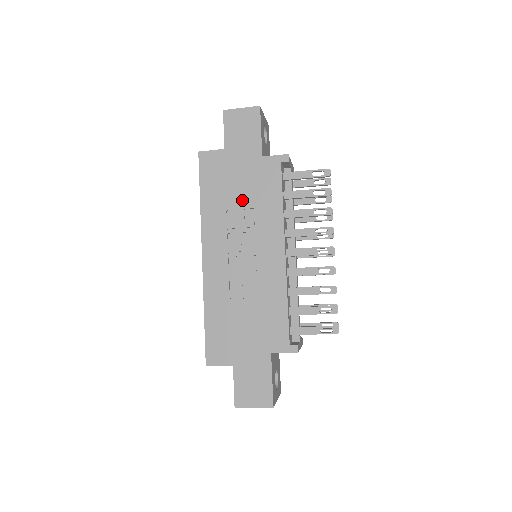
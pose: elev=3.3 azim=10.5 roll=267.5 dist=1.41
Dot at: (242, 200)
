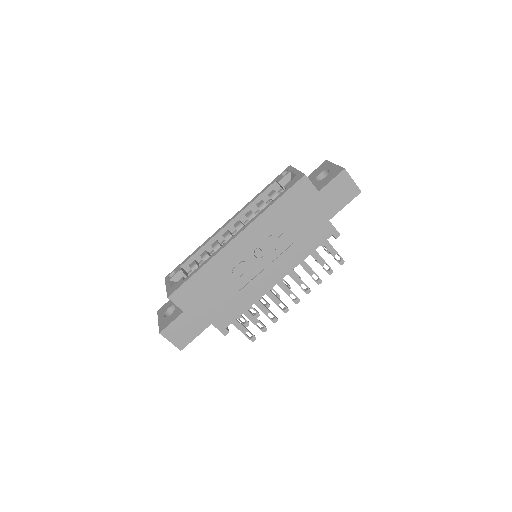
Dot at: (292, 231)
